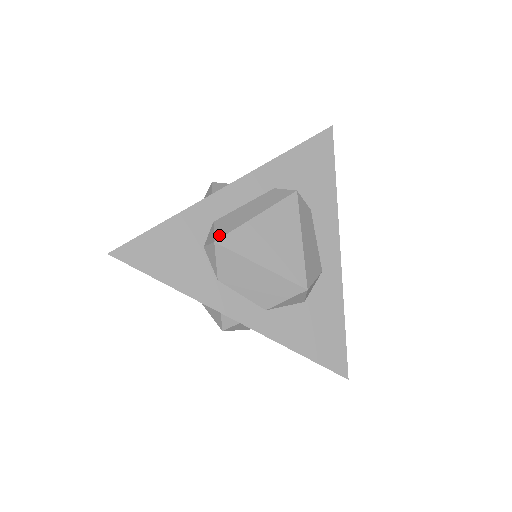
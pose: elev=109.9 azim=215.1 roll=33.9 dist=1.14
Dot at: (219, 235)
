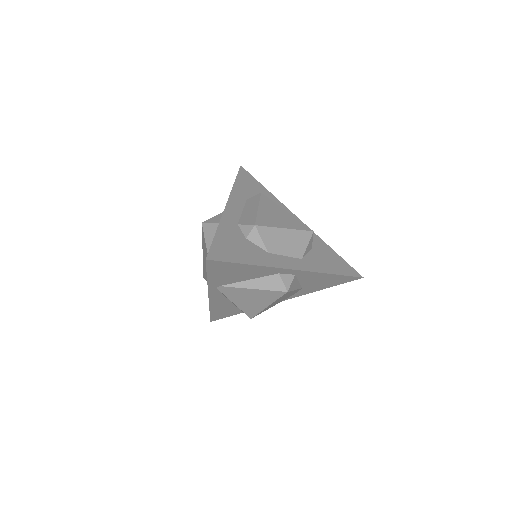
Dot at: (252, 223)
